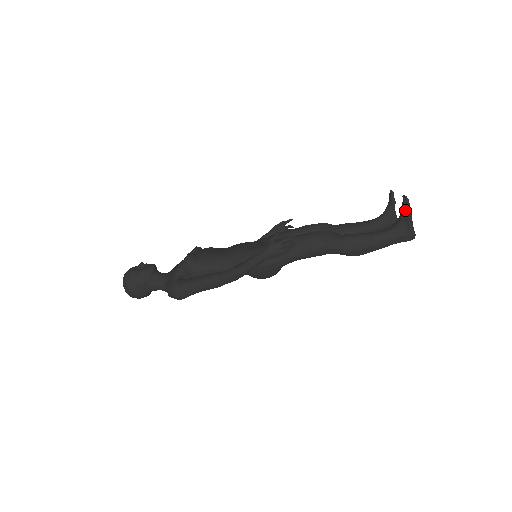
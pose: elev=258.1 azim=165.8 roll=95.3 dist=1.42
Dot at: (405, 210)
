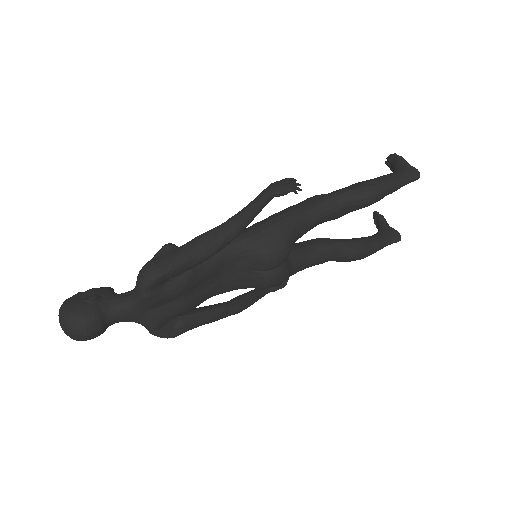
Dot at: (394, 159)
